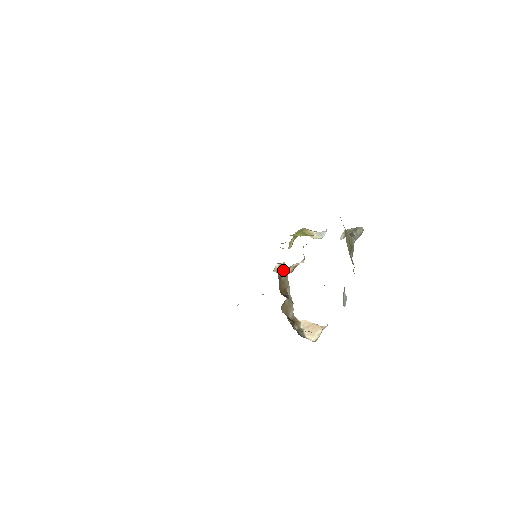
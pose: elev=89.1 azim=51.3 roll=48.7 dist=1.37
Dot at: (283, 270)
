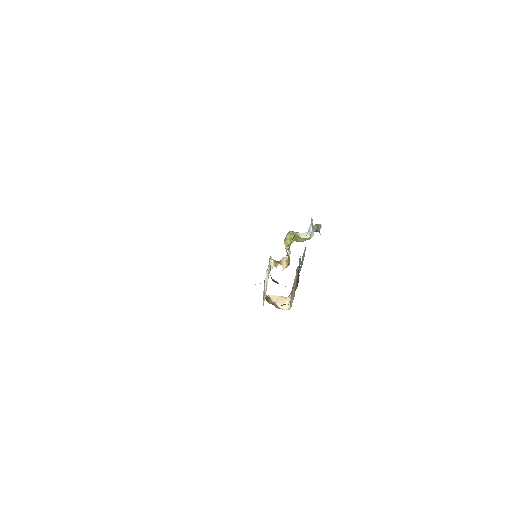
Dot at: (278, 264)
